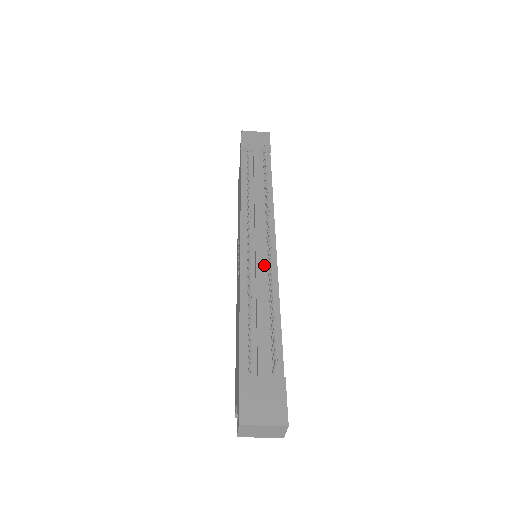
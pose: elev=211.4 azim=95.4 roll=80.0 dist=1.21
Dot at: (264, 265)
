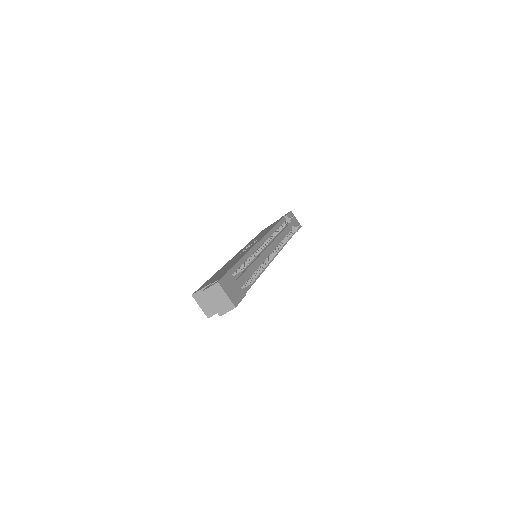
Dot at: (264, 258)
